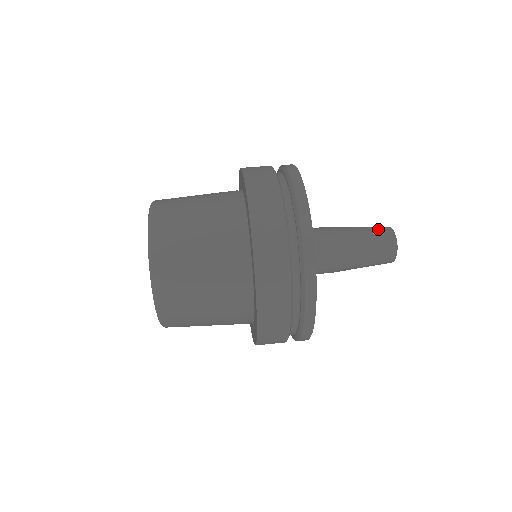
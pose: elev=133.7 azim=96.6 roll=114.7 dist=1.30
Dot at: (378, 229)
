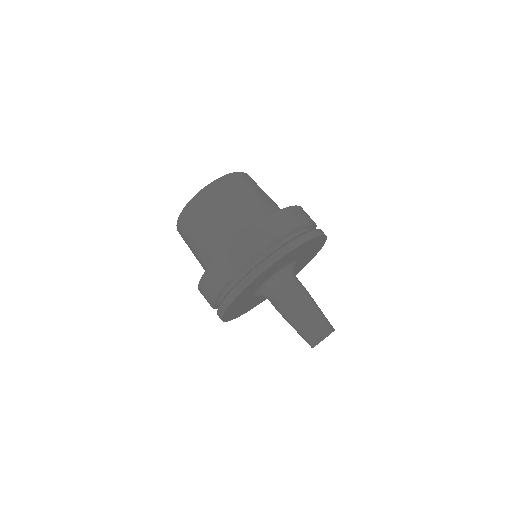
Dot at: (327, 320)
